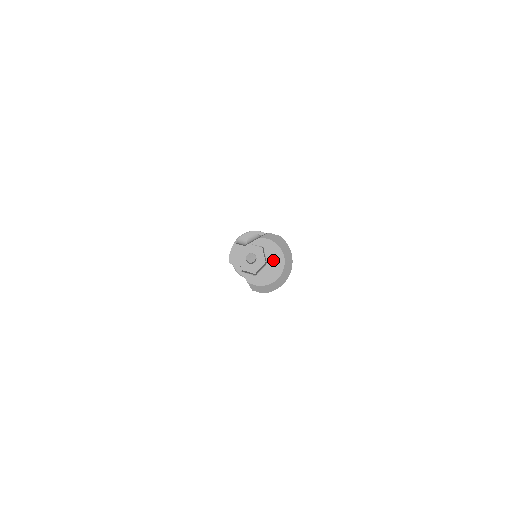
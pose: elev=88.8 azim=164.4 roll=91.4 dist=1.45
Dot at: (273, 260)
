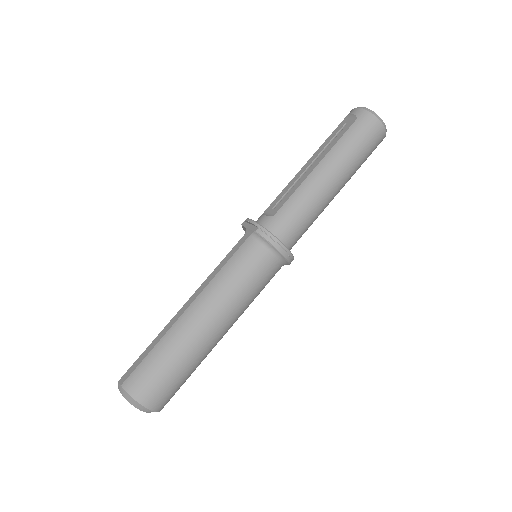
Dot at: occluded
